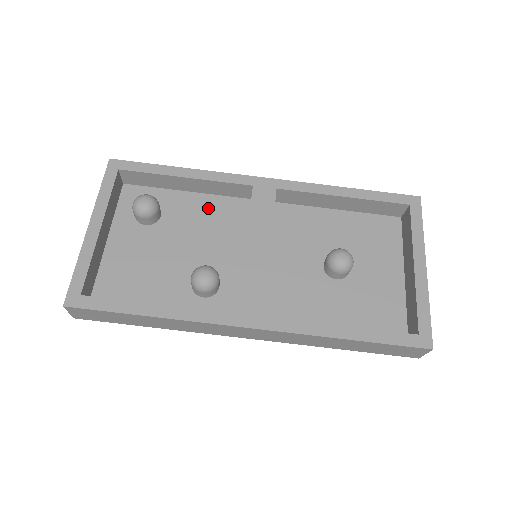
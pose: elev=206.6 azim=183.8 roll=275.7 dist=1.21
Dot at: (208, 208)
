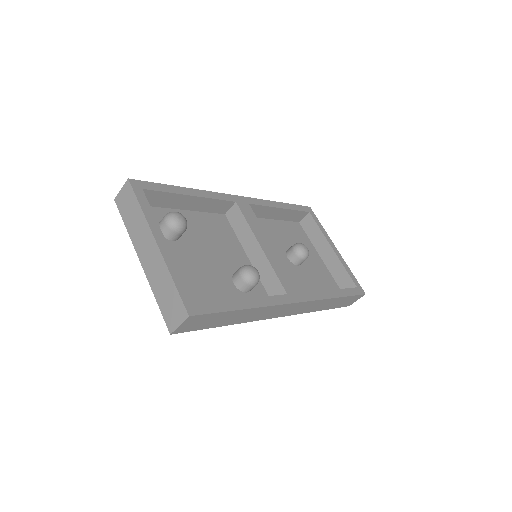
Dot at: (205, 223)
